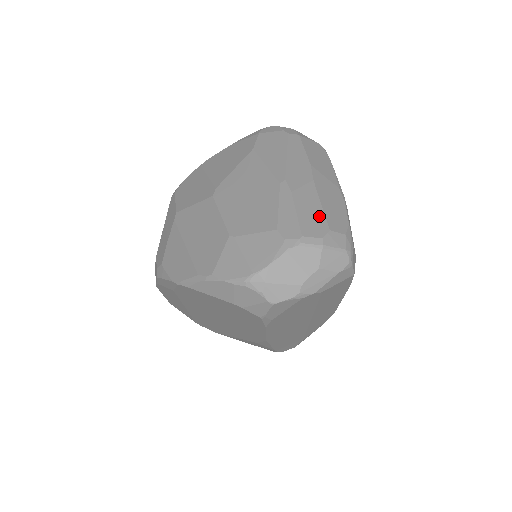
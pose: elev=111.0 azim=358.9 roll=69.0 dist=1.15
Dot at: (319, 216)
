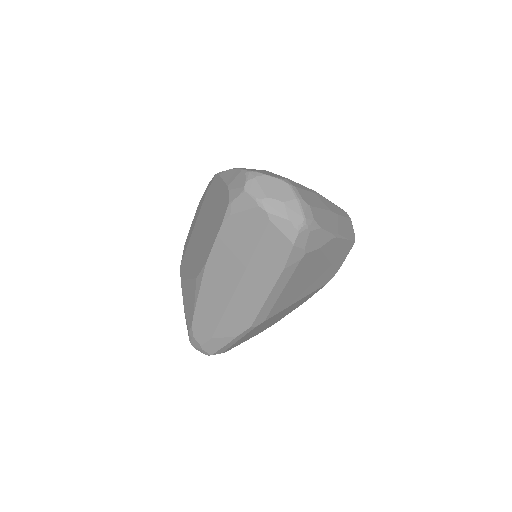
Dot at: (313, 203)
